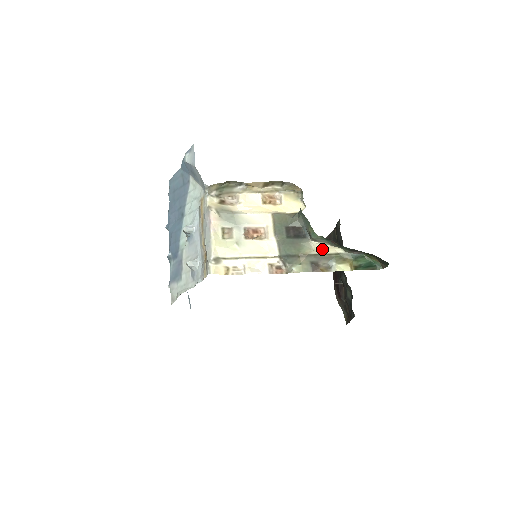
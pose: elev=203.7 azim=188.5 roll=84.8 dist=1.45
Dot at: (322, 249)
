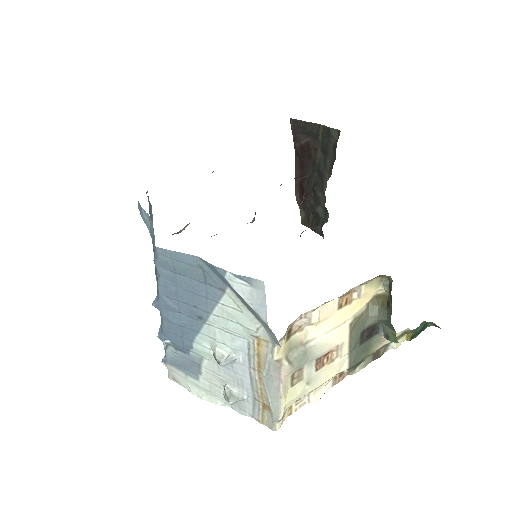
Dot at: occluded
